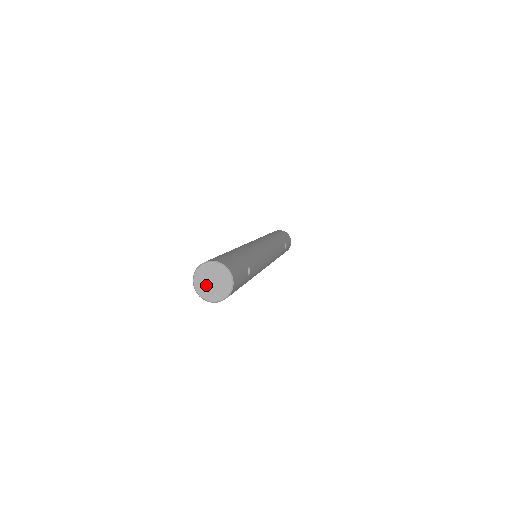
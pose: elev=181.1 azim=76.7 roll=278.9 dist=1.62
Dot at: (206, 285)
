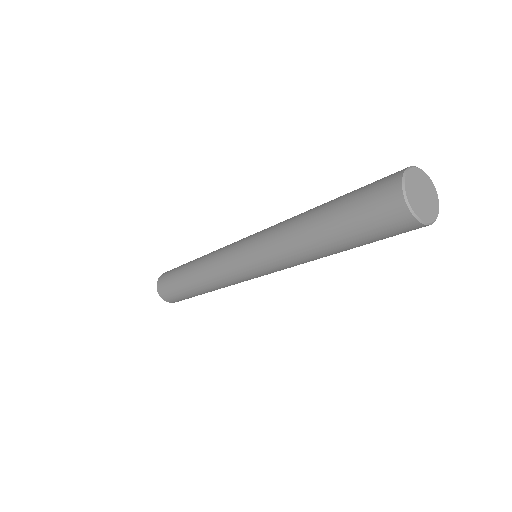
Dot at: (417, 196)
